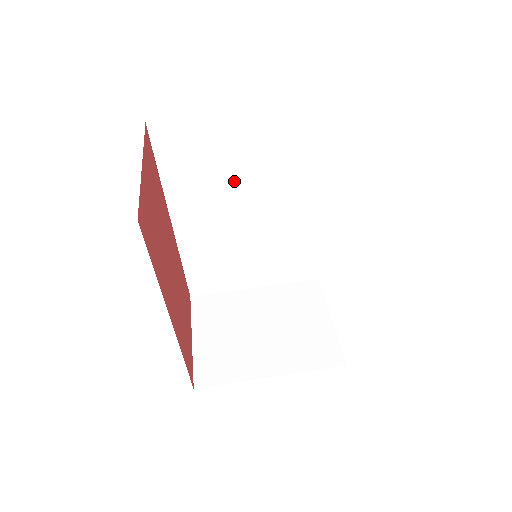
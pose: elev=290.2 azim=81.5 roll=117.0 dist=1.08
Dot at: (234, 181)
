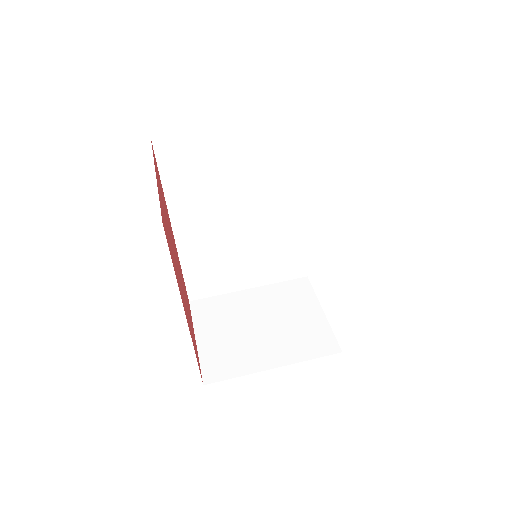
Dot at: (230, 189)
